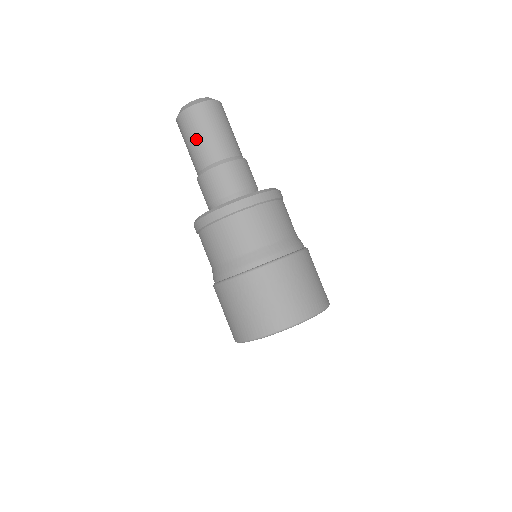
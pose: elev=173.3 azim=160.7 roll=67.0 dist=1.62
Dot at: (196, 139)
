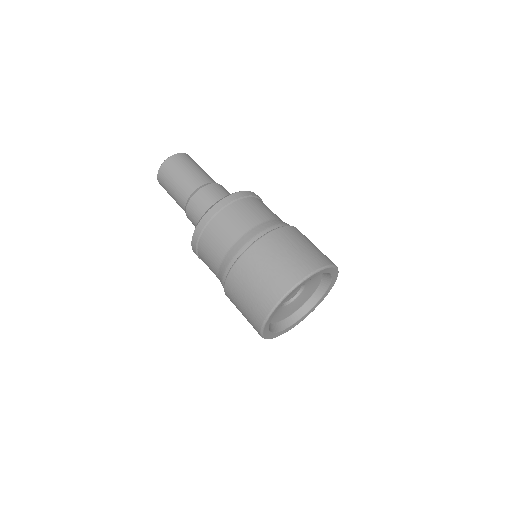
Dot at: (171, 194)
